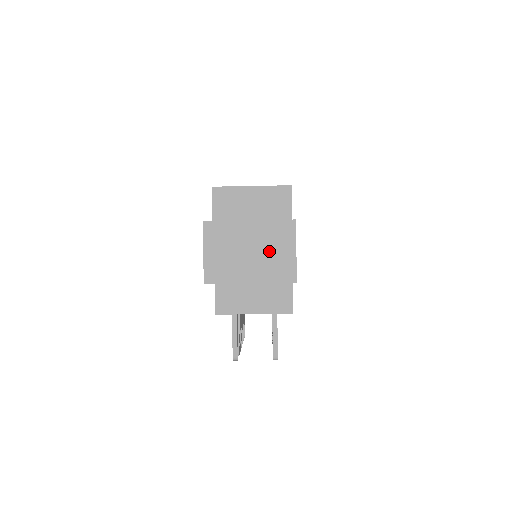
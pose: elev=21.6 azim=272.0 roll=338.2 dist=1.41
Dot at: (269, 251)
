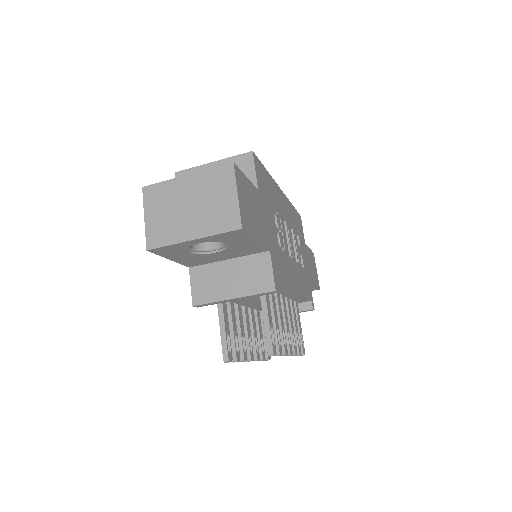
Dot at: (209, 201)
